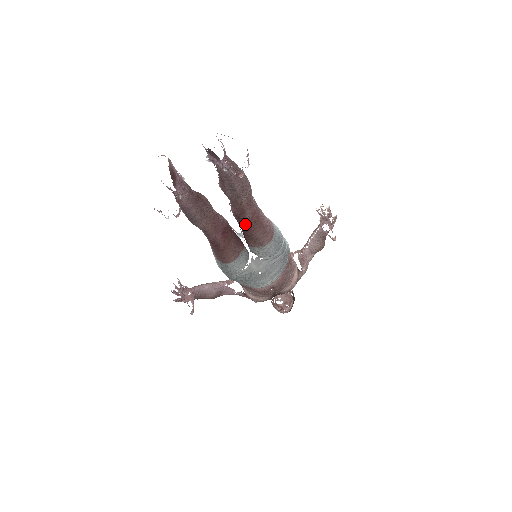
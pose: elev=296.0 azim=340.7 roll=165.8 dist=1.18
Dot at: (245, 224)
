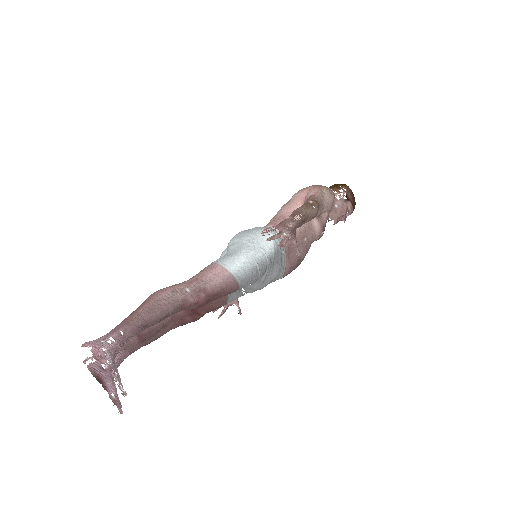
Dot at: occluded
